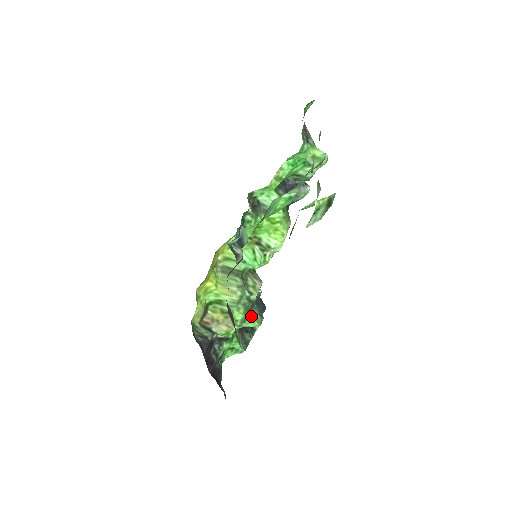
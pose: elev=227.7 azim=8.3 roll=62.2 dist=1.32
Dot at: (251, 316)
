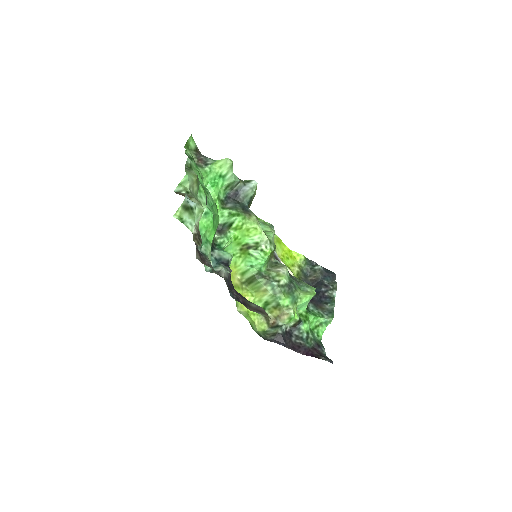
Dot at: (299, 294)
